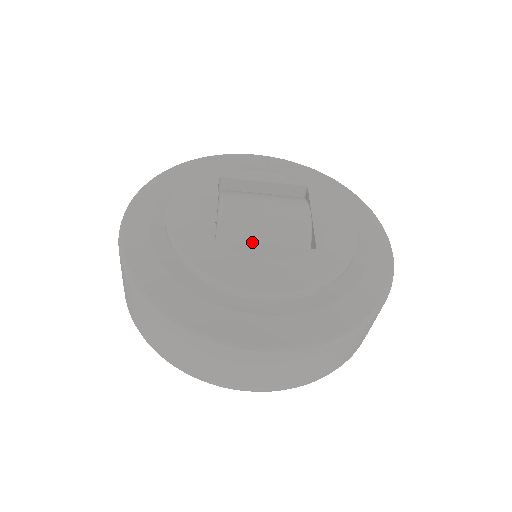
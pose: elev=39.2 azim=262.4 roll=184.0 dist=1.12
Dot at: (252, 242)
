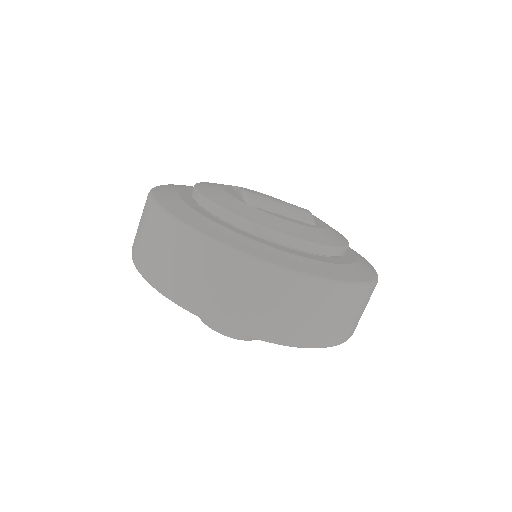
Dot at: occluded
